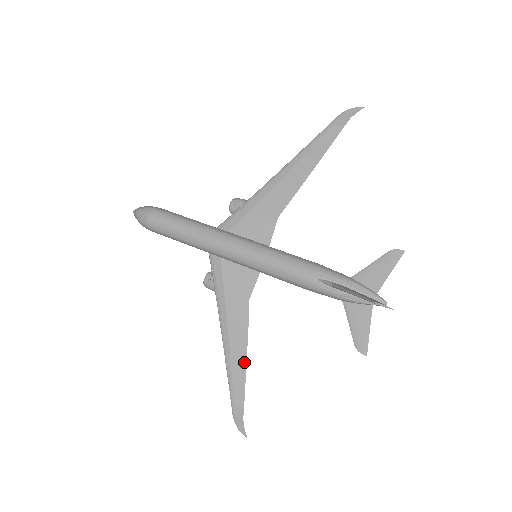
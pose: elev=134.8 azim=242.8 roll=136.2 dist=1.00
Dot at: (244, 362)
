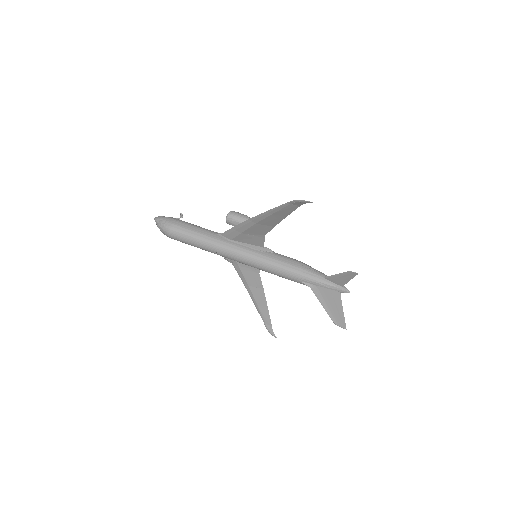
Dot at: (266, 305)
